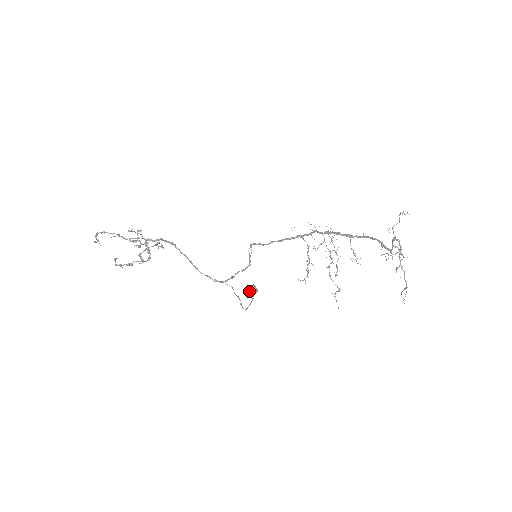
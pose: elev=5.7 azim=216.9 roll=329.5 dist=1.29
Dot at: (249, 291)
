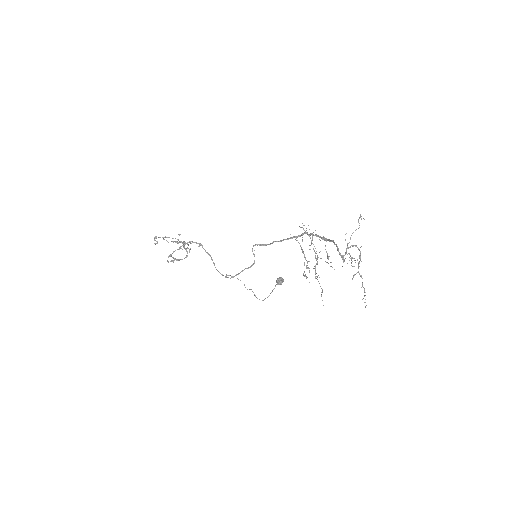
Dot at: occluded
